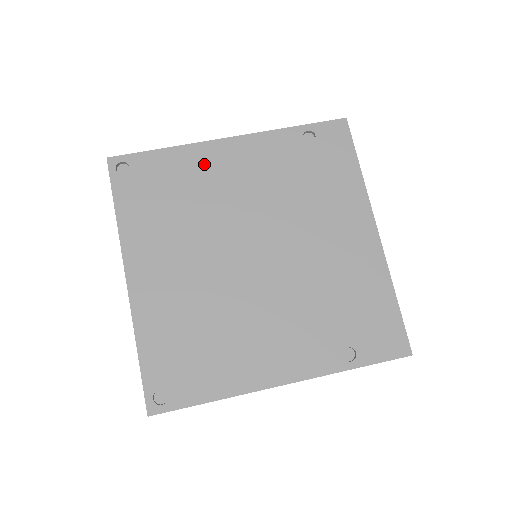
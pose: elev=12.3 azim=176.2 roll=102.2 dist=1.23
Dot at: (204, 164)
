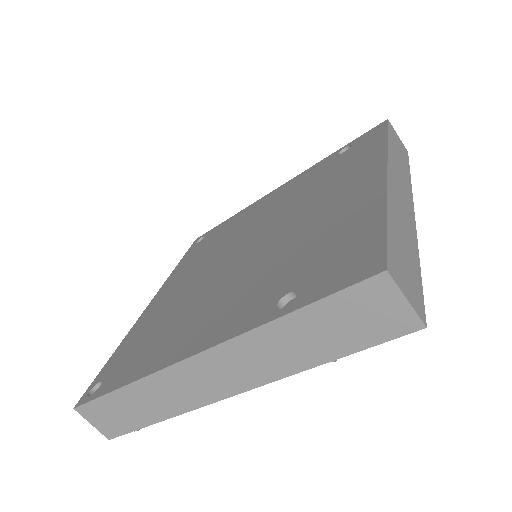
Dot at: (250, 211)
